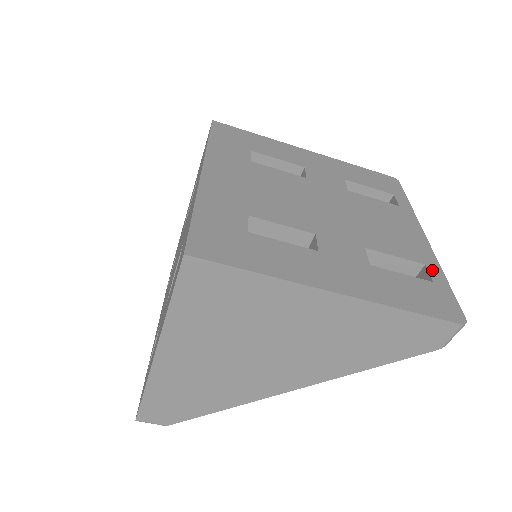
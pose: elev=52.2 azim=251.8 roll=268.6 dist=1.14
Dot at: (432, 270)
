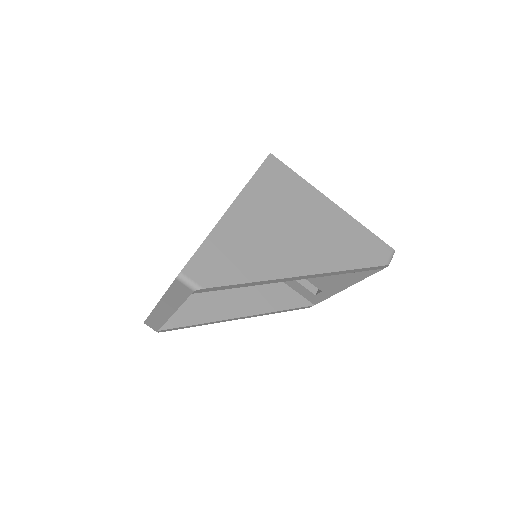
Dot at: occluded
